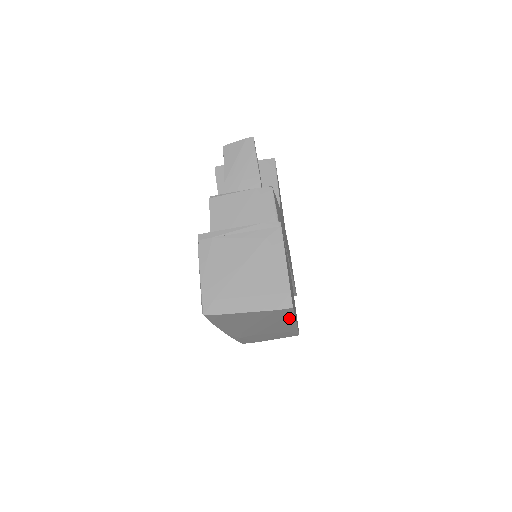
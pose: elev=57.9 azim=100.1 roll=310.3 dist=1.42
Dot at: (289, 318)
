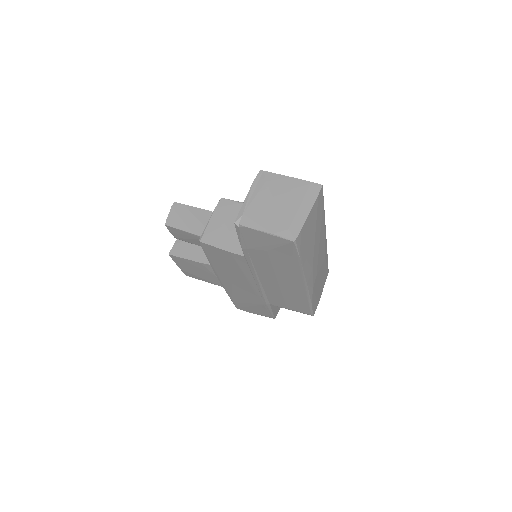
Dot at: (323, 215)
